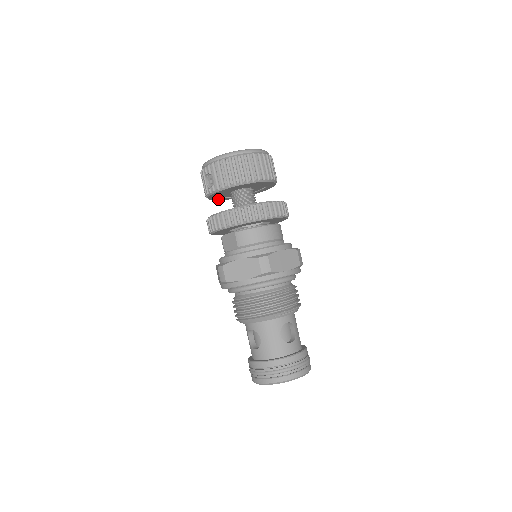
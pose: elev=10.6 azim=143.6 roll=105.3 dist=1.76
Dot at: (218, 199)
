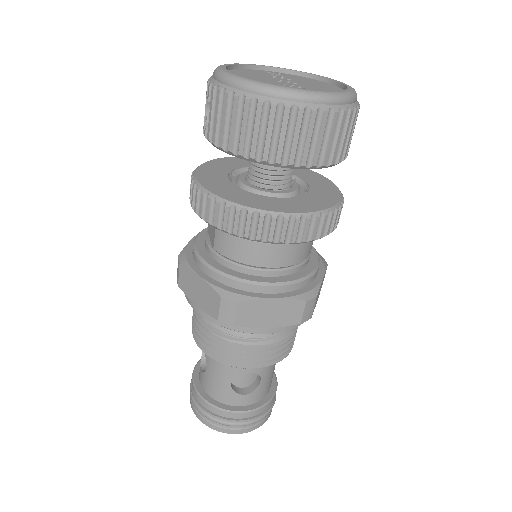
Dot at: occluded
